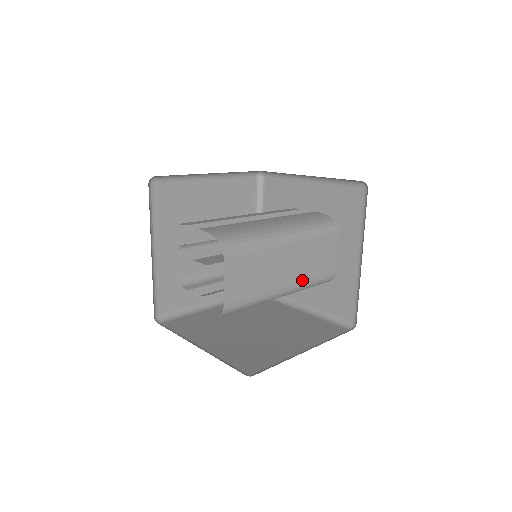
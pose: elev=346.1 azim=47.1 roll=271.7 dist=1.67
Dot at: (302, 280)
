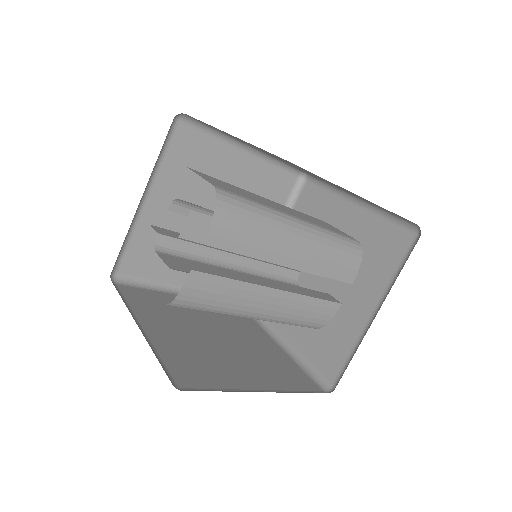
Dot at: (312, 223)
